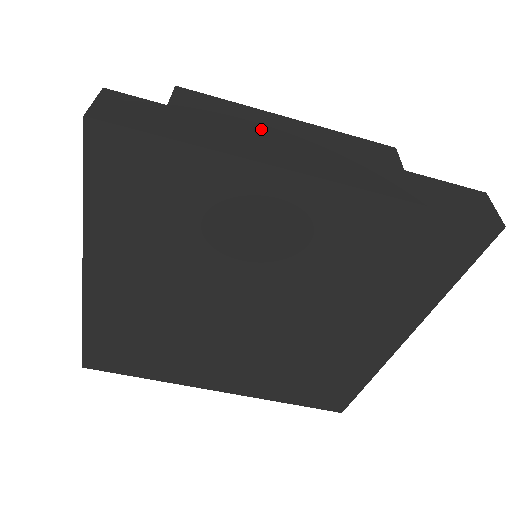
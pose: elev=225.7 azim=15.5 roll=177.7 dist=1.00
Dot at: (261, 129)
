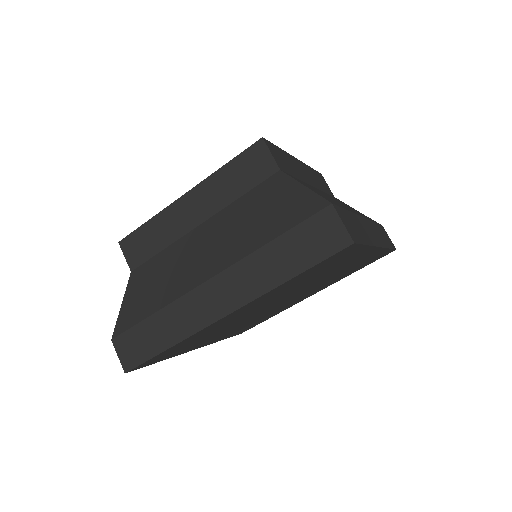
Dot at: (180, 235)
